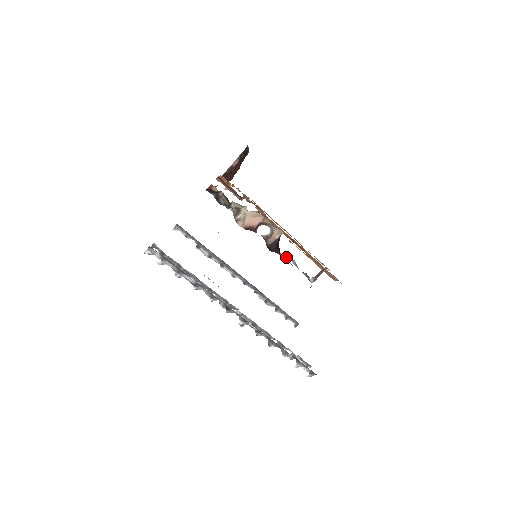
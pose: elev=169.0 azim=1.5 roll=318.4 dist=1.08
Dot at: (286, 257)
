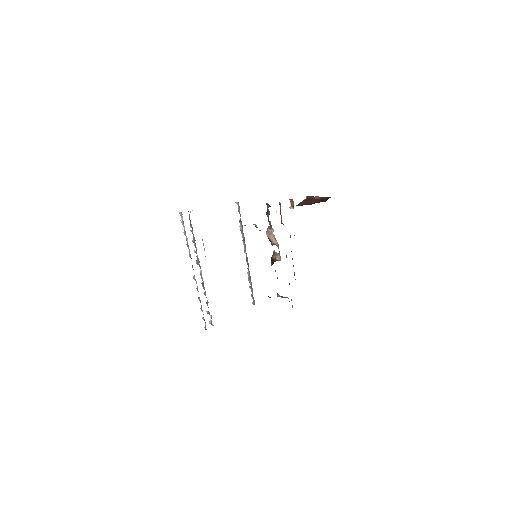
Dot at: occluded
